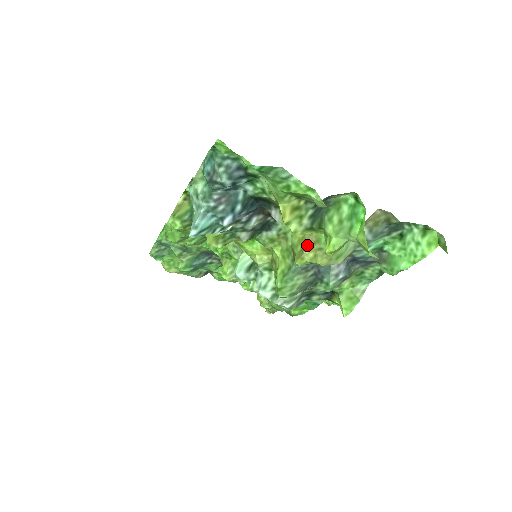
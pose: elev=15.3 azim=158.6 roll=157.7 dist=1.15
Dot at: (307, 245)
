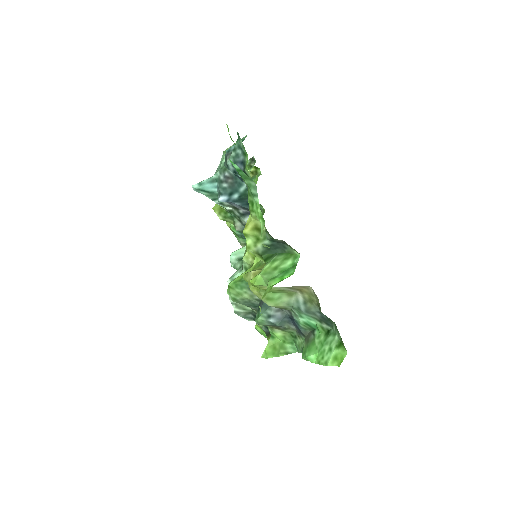
Dot at: (259, 269)
